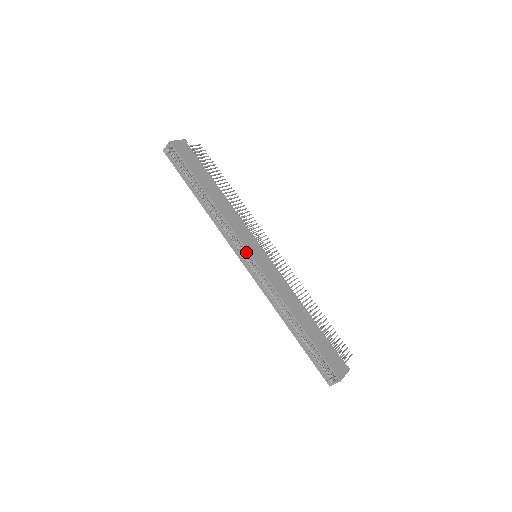
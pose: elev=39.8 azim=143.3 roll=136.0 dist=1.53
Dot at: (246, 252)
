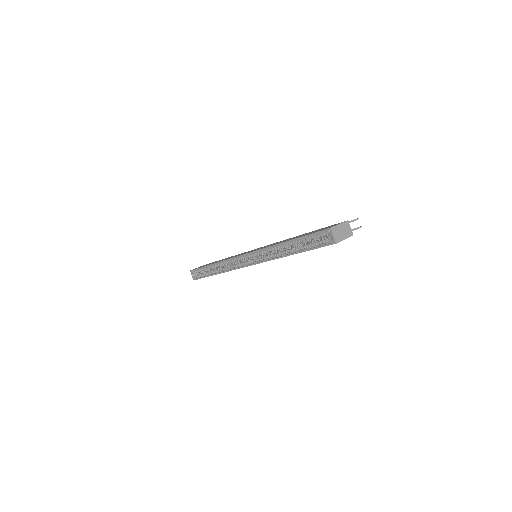
Dot at: (244, 259)
